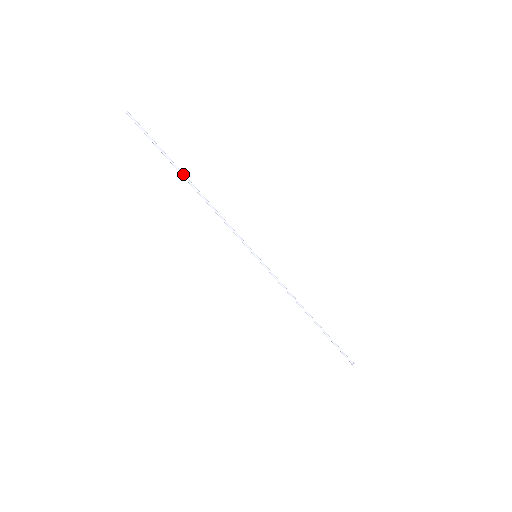
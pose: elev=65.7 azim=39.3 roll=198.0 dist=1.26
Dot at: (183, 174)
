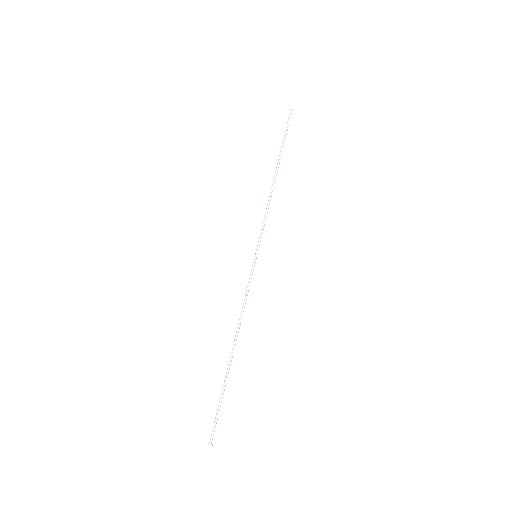
Dot at: (279, 163)
